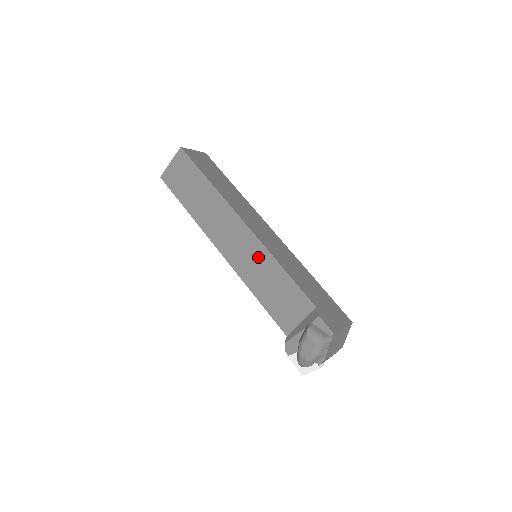
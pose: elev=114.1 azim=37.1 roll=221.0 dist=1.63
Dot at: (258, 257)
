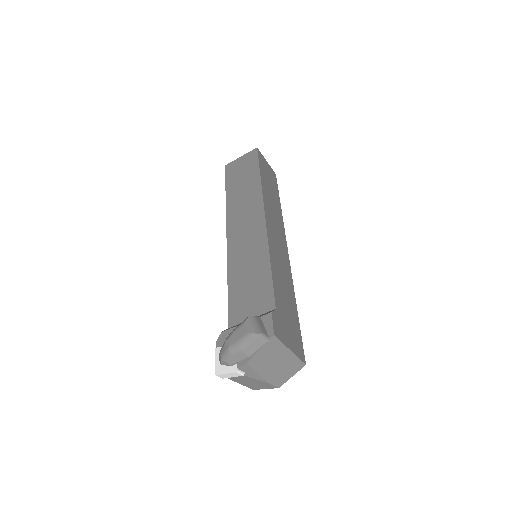
Dot at: (255, 246)
